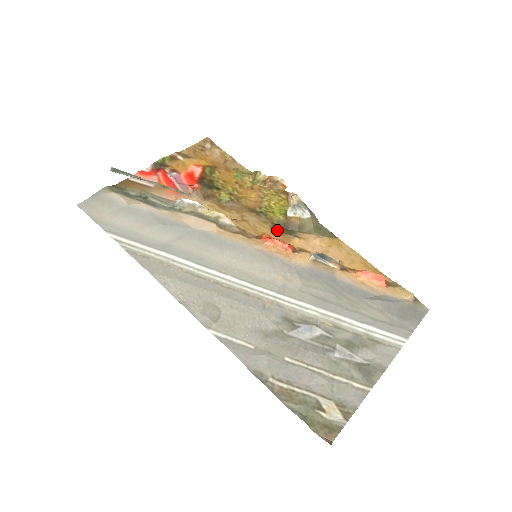
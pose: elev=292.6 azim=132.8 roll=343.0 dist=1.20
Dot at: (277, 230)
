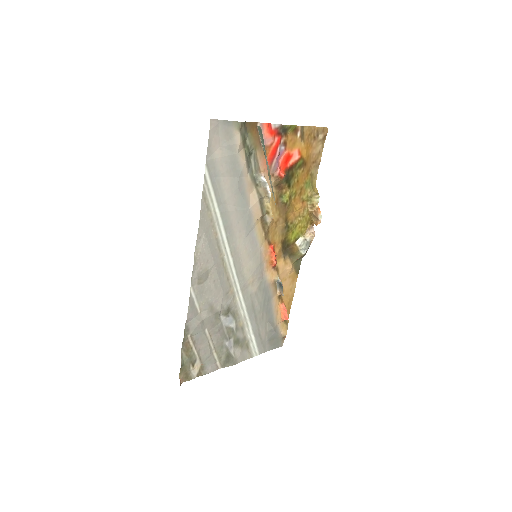
Dot at: (282, 246)
